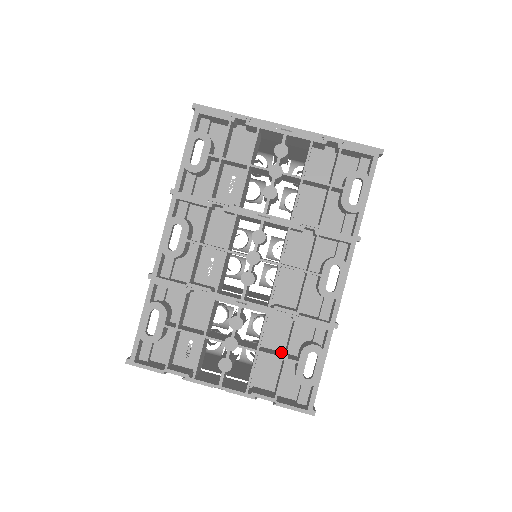
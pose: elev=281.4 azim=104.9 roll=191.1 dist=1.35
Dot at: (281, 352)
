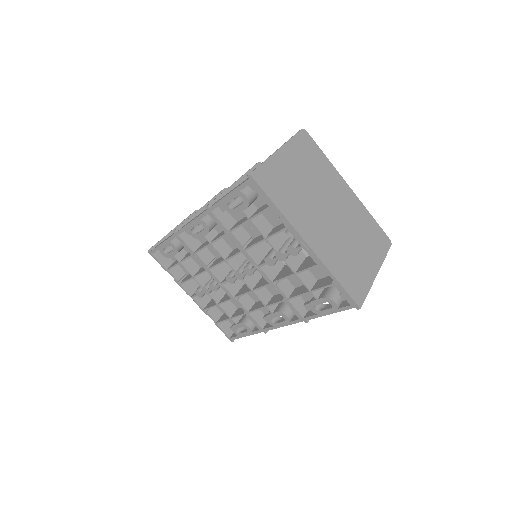
Dot at: (235, 307)
